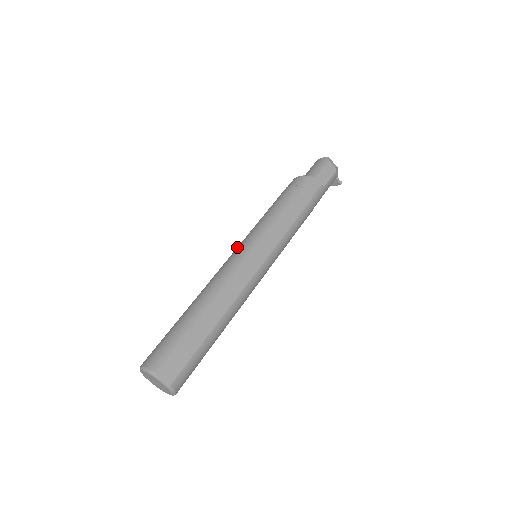
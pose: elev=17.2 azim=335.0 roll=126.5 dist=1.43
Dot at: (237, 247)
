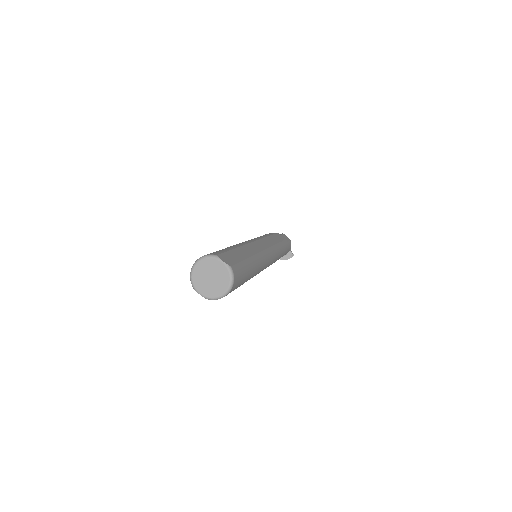
Dot at: occluded
